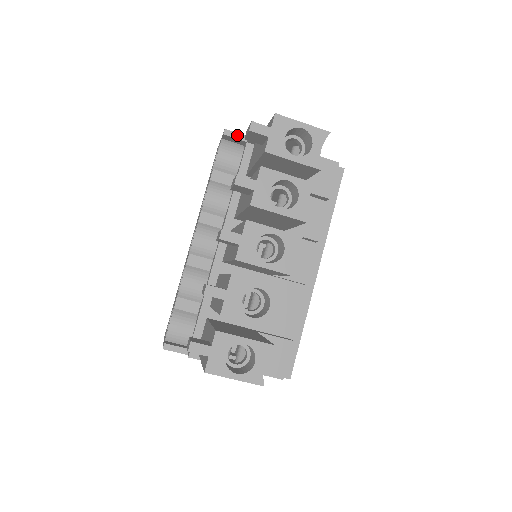
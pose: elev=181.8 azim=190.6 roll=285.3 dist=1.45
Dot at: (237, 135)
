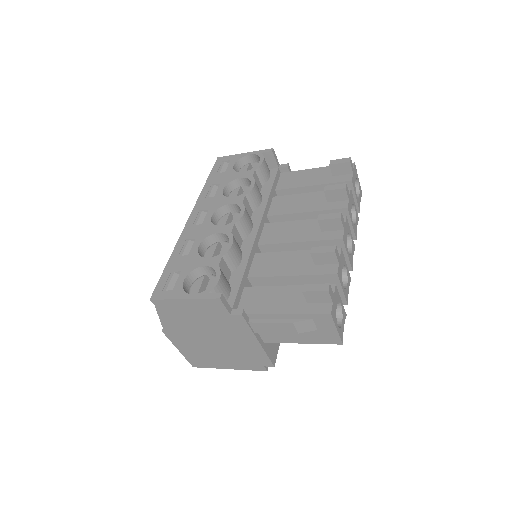
Dot at: (276, 158)
